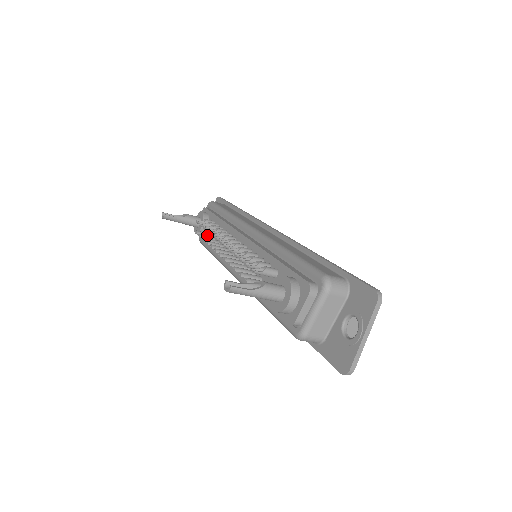
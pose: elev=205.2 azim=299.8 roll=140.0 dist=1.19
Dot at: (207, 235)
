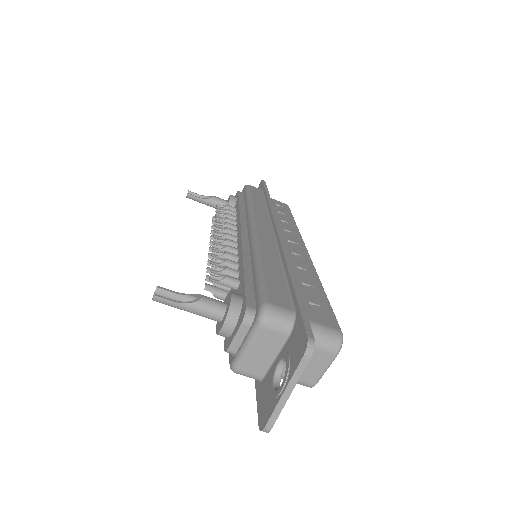
Dot at: occluded
